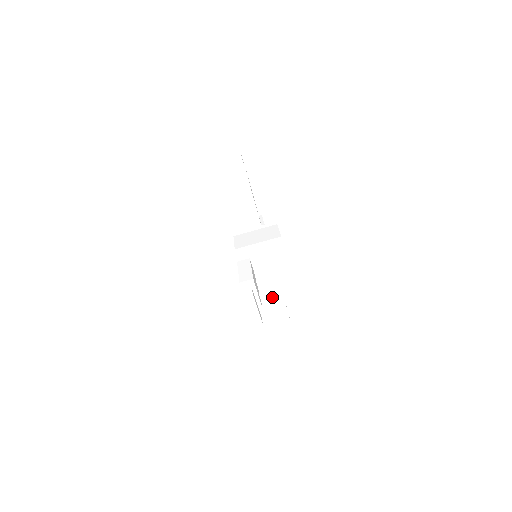
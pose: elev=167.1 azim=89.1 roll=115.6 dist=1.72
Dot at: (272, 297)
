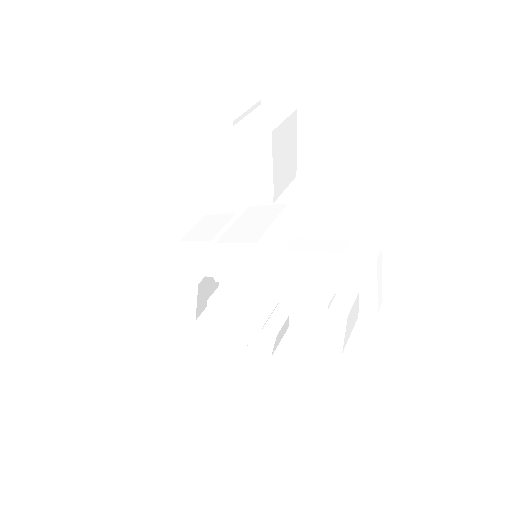
Dot at: occluded
